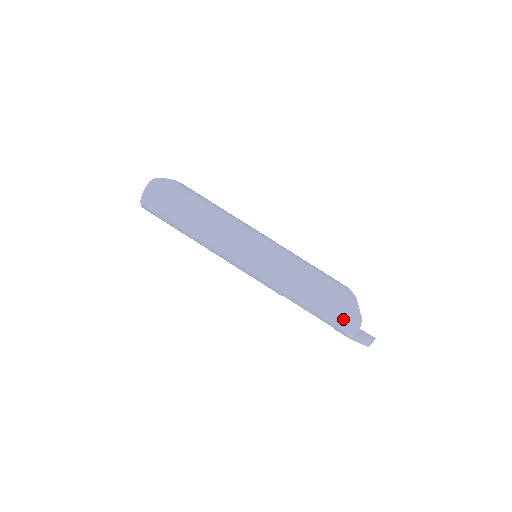
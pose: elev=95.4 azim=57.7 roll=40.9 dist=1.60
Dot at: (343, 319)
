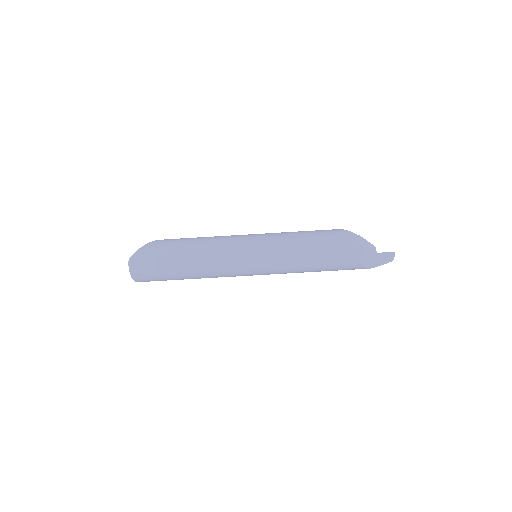
Dot at: (360, 261)
